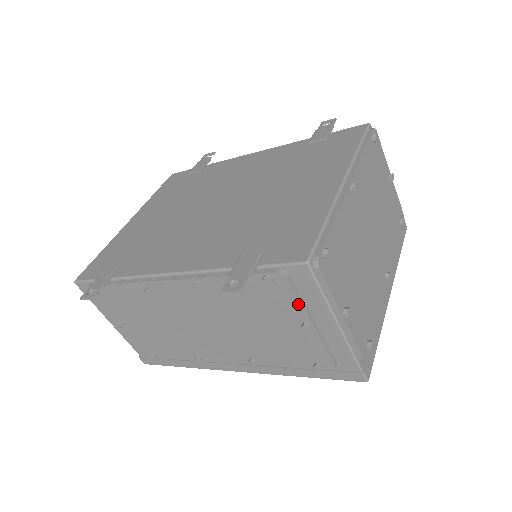
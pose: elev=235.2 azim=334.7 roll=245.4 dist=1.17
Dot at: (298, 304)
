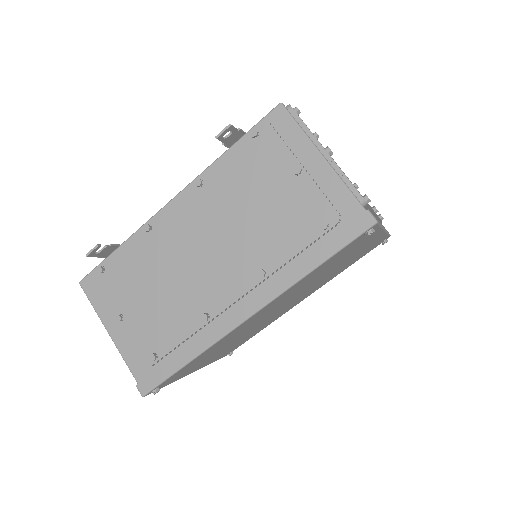
Dot at: (284, 148)
